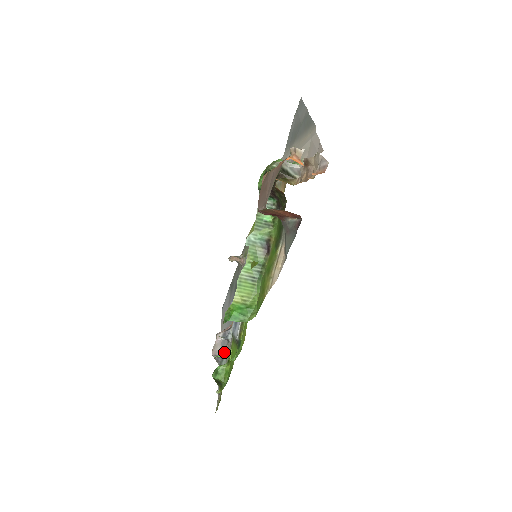
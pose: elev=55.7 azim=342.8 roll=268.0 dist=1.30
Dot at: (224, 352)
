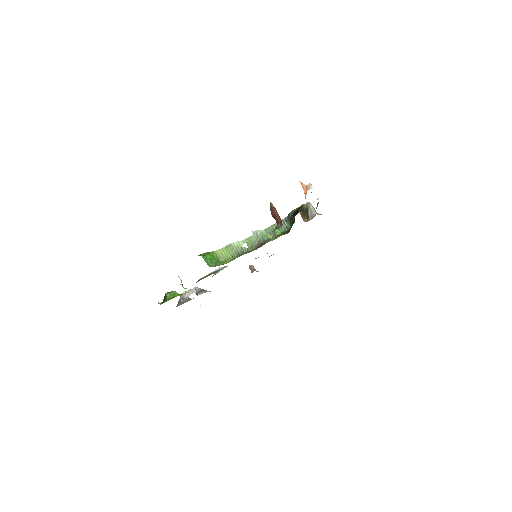
Dot at: (188, 299)
